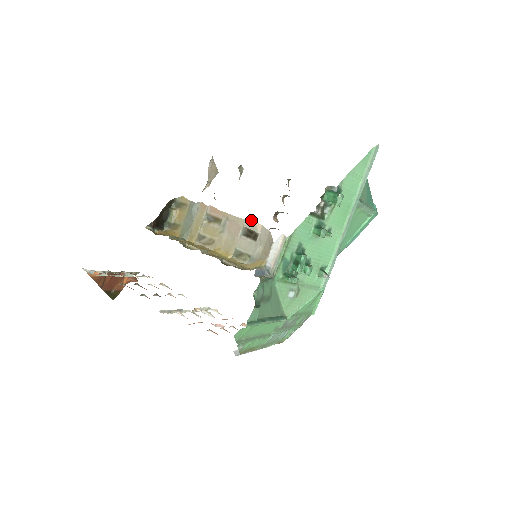
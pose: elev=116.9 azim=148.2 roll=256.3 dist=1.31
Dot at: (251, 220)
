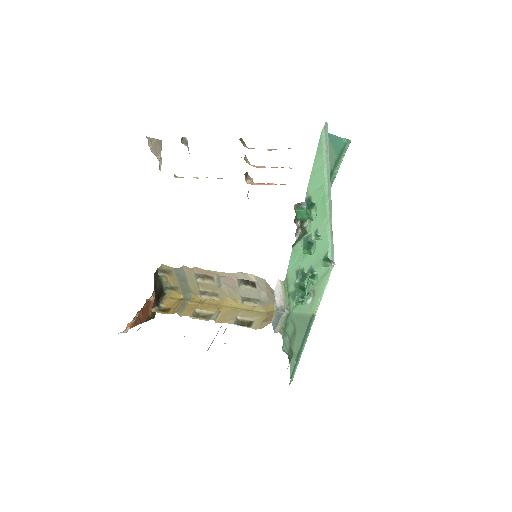
Dot at: (241, 272)
